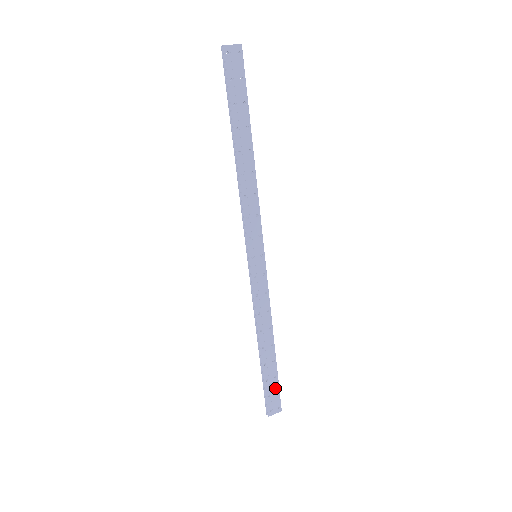
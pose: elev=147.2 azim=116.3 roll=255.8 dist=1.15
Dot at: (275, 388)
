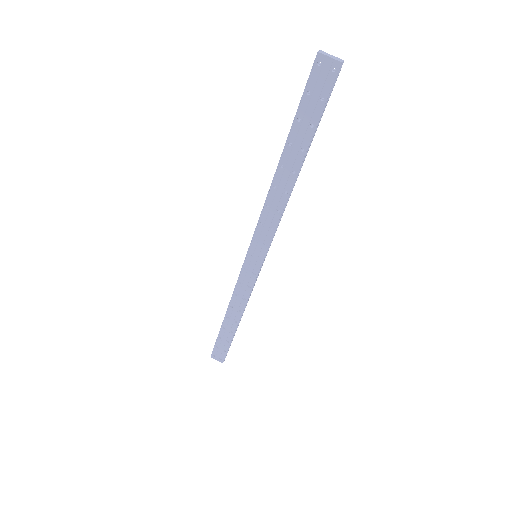
Dot at: (225, 347)
